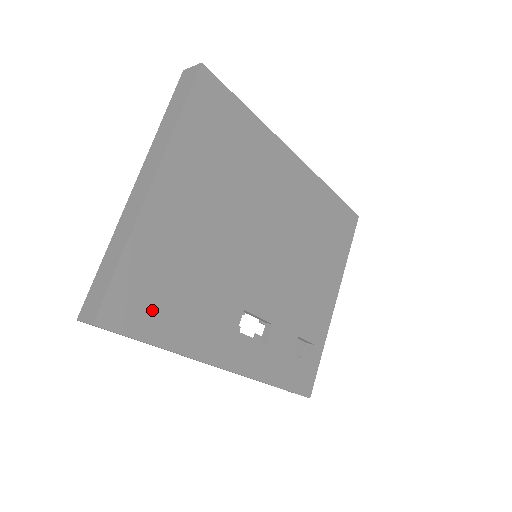
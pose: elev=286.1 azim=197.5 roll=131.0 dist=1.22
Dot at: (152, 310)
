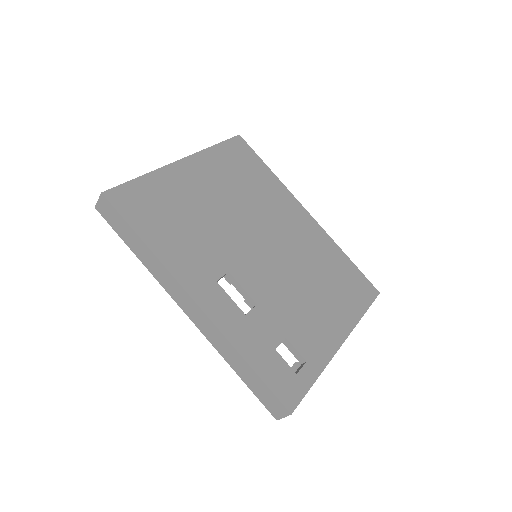
Dot at: (148, 215)
